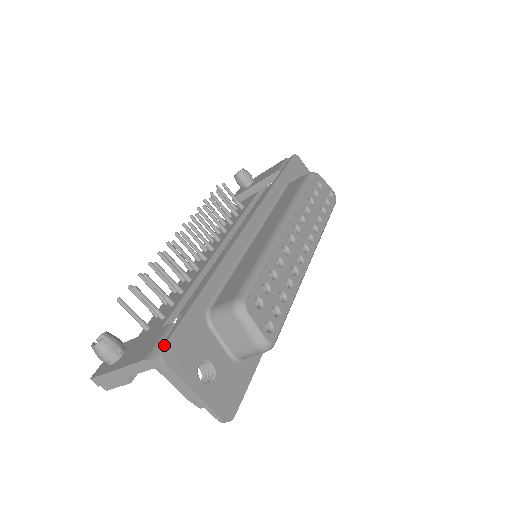
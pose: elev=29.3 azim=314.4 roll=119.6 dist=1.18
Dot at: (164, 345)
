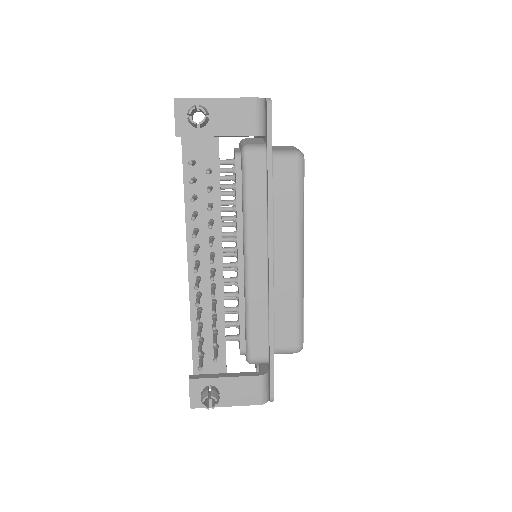
Dot at: occluded
